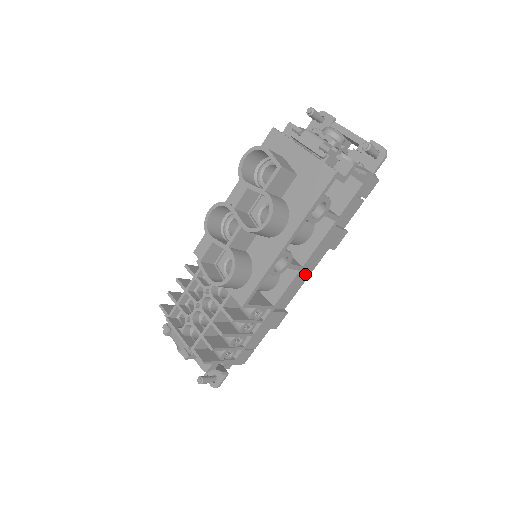
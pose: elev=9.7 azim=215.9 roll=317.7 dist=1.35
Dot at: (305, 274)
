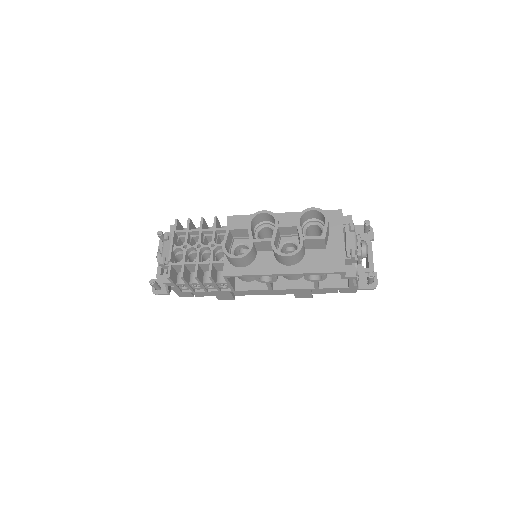
Dot at: (267, 292)
